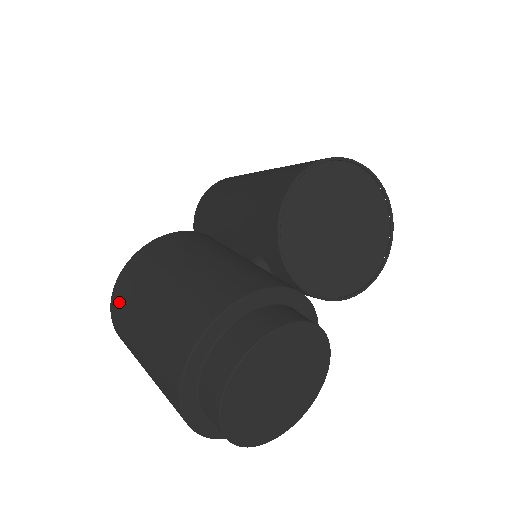
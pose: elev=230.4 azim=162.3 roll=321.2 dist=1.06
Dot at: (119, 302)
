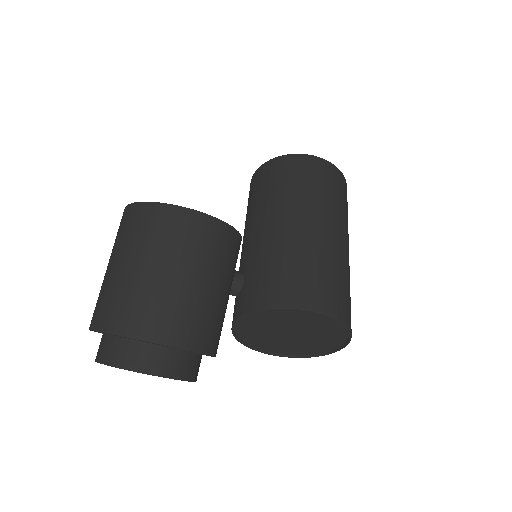
Dot at: (138, 218)
